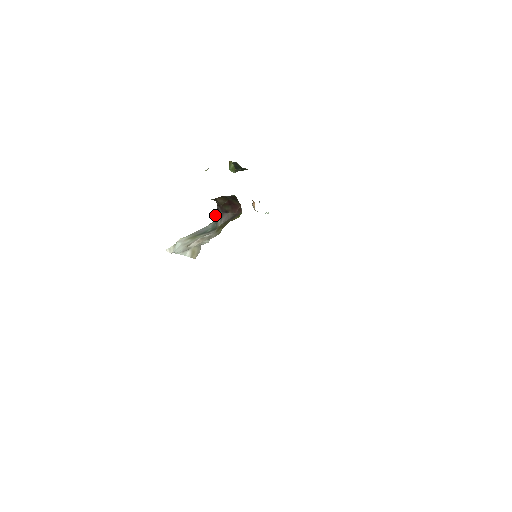
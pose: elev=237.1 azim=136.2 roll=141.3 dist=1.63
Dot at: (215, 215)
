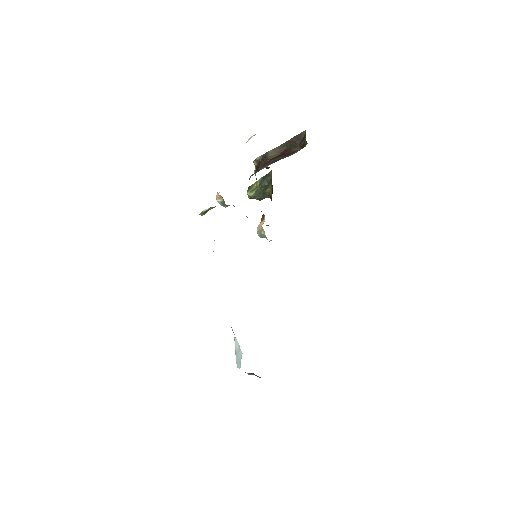
Dot at: (251, 175)
